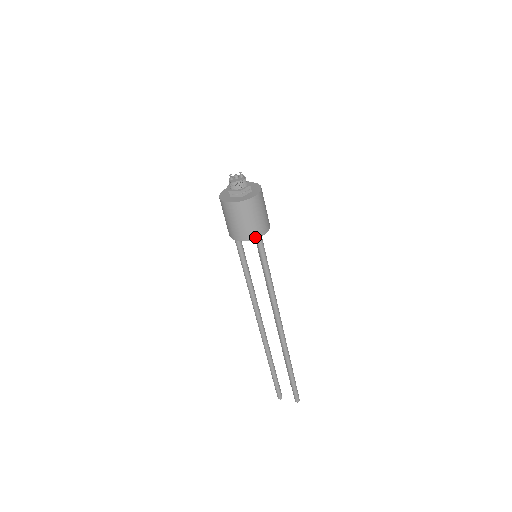
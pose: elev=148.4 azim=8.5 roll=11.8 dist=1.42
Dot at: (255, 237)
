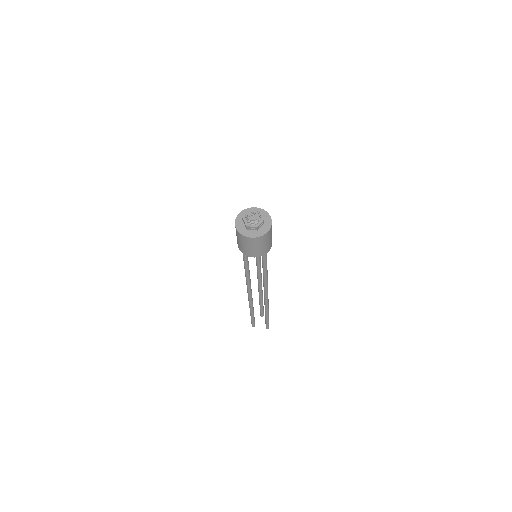
Dot at: (264, 254)
